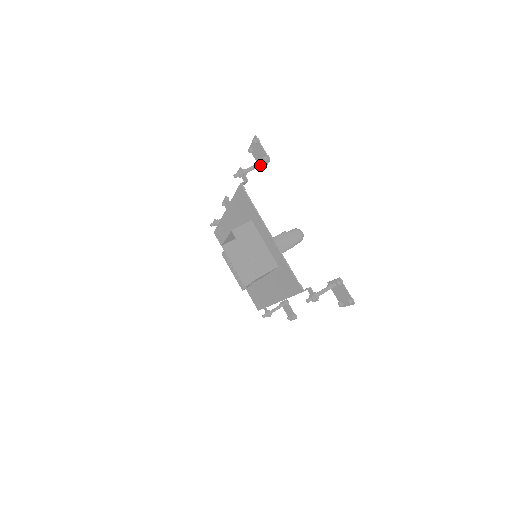
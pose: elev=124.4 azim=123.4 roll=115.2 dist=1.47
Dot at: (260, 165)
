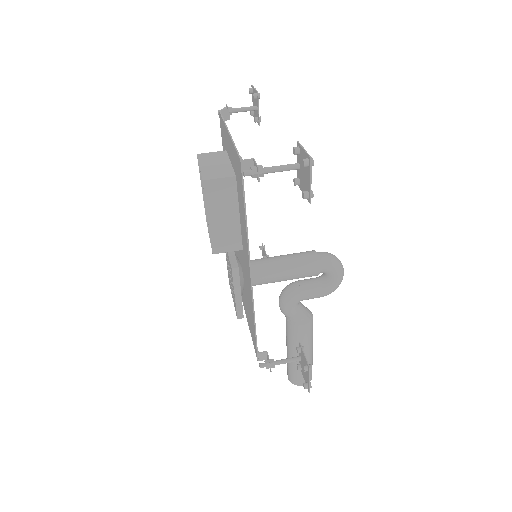
Dot at: (251, 107)
